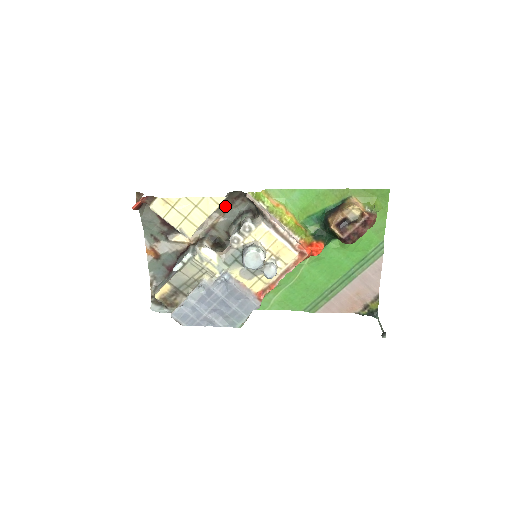
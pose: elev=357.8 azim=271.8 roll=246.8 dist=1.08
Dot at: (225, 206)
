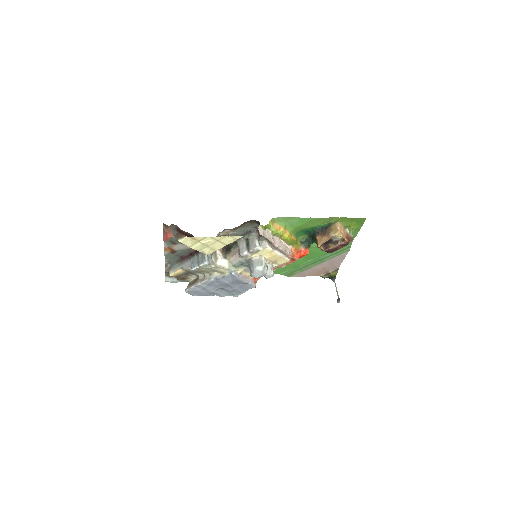
Dot at: (236, 227)
